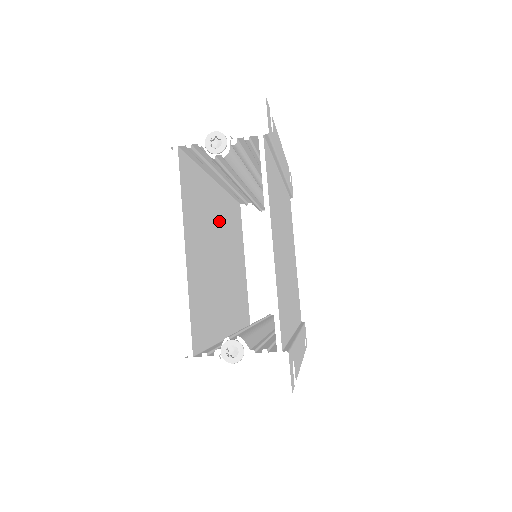
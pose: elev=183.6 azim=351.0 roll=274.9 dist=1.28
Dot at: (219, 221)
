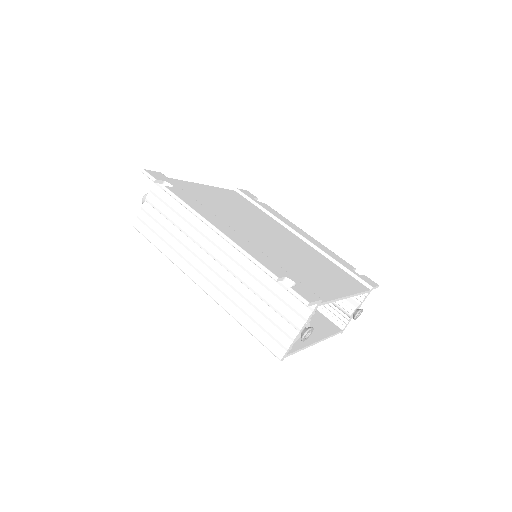
Dot at: occluded
